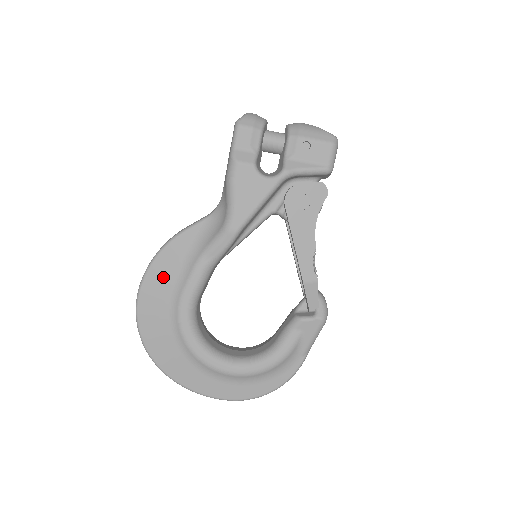
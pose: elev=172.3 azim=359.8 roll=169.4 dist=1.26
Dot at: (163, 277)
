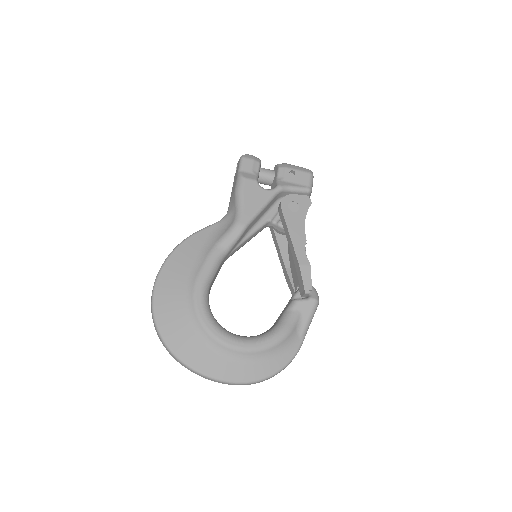
Dot at: (180, 265)
